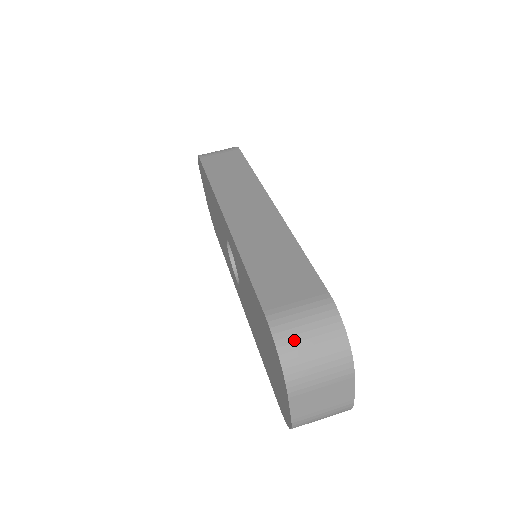
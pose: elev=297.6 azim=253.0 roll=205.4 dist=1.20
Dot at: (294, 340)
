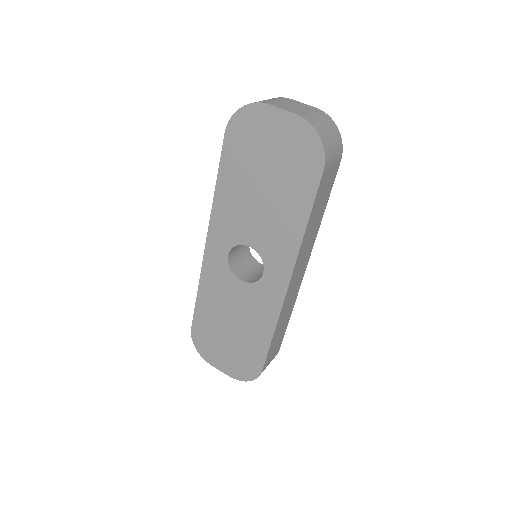
Dot at: occluded
